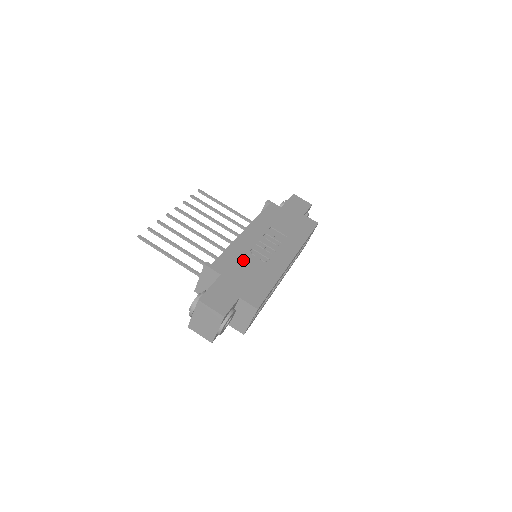
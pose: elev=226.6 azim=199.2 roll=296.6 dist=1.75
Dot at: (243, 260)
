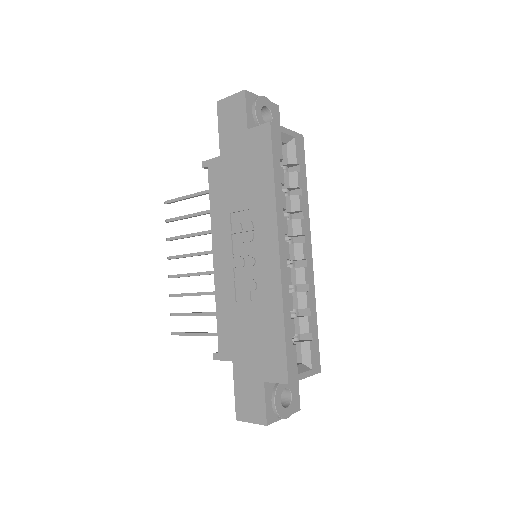
Dot at: (237, 314)
